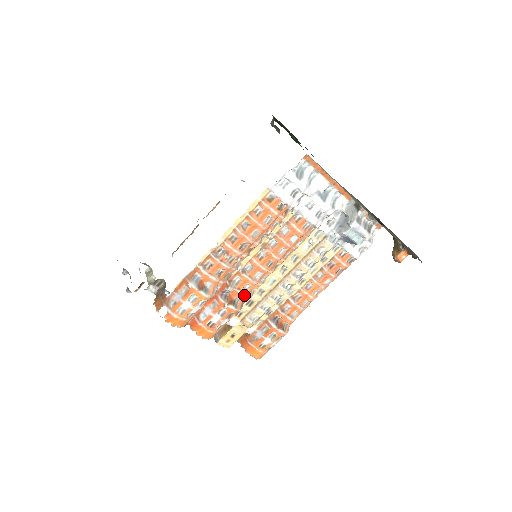
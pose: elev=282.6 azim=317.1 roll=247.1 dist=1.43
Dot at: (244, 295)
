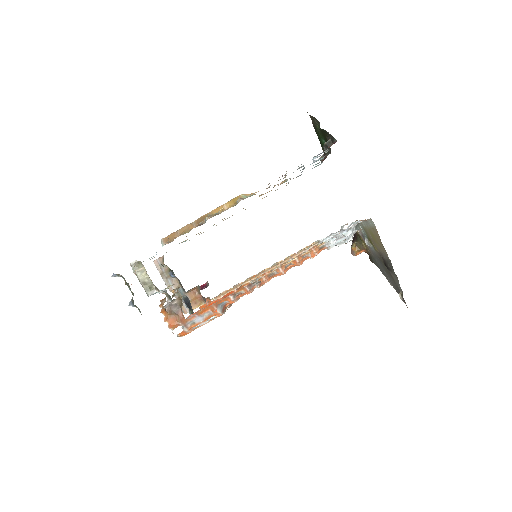
Dot at: occluded
